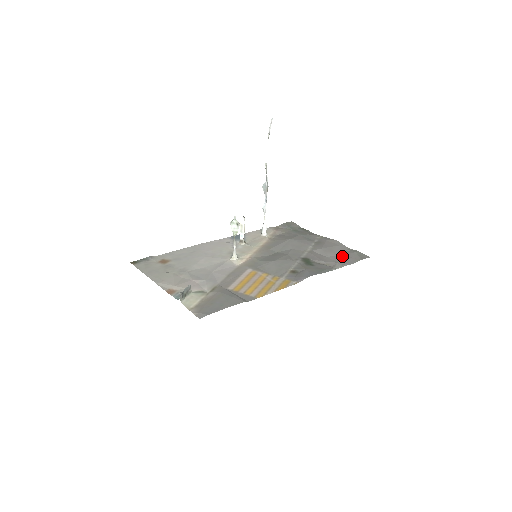
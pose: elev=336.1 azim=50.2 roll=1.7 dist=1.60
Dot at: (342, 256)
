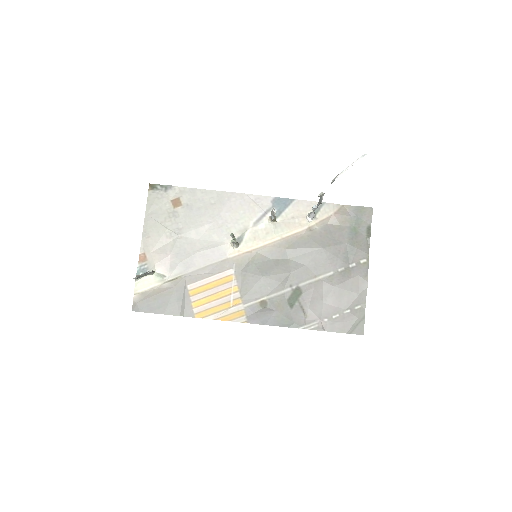
Dot at: (338, 312)
